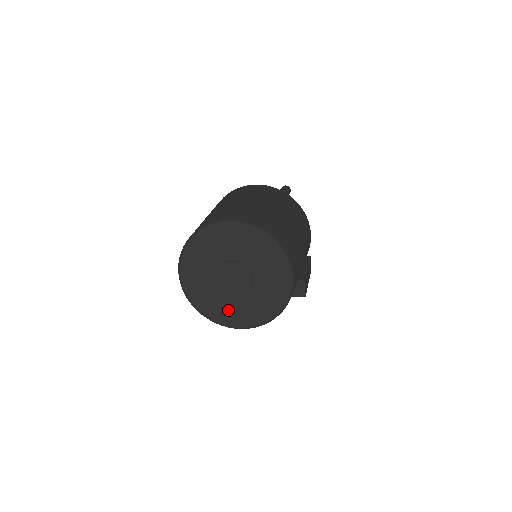
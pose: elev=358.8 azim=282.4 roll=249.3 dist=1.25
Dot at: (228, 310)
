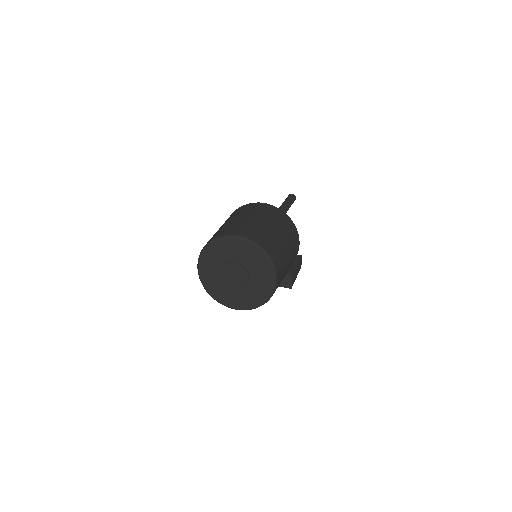
Dot at: (229, 295)
